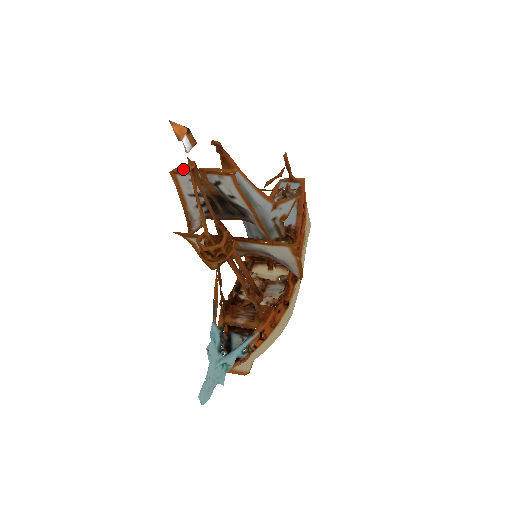
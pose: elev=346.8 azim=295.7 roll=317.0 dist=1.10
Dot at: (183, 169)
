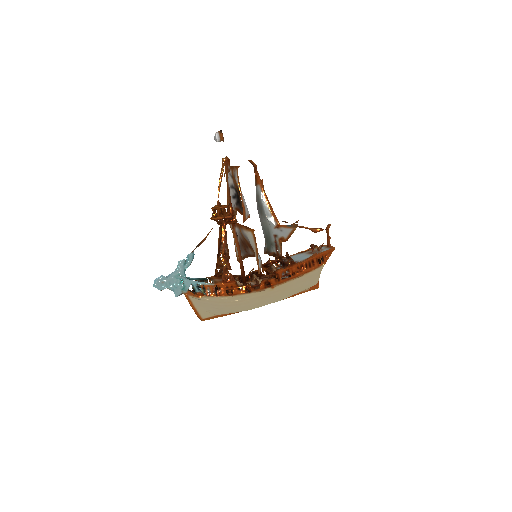
Dot at: (230, 167)
